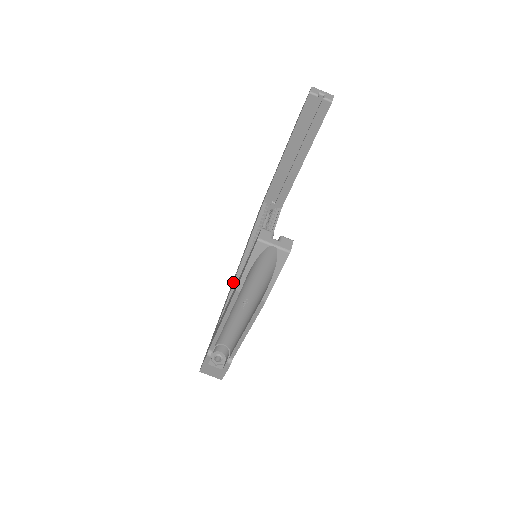
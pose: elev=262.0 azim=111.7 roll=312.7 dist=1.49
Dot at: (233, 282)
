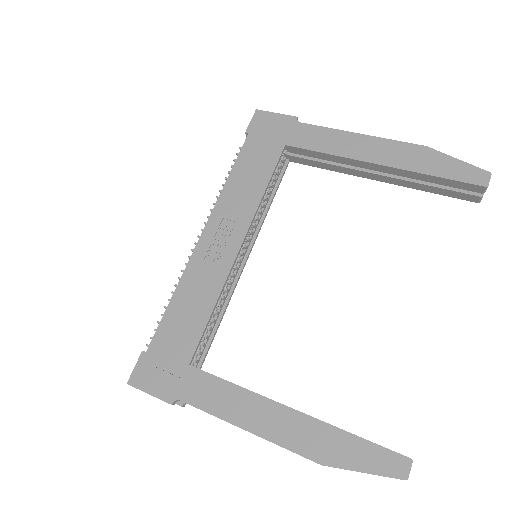
Dot at: (221, 287)
